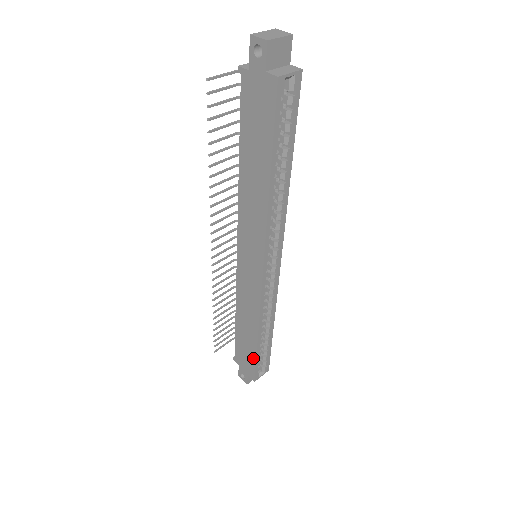
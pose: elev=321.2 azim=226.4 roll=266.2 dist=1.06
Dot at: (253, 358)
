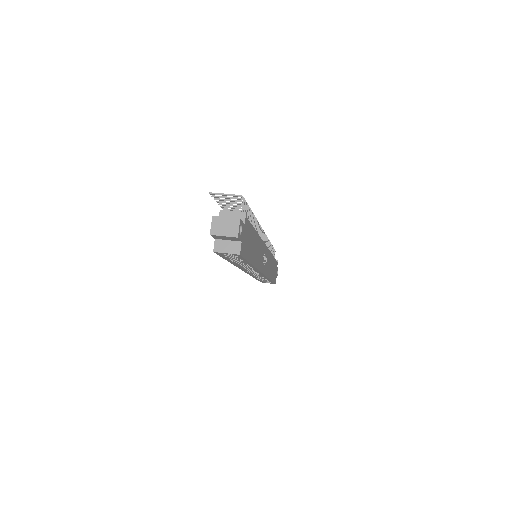
Dot at: occluded
